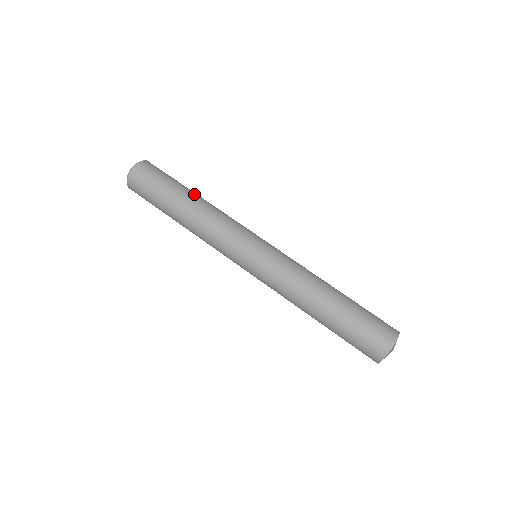
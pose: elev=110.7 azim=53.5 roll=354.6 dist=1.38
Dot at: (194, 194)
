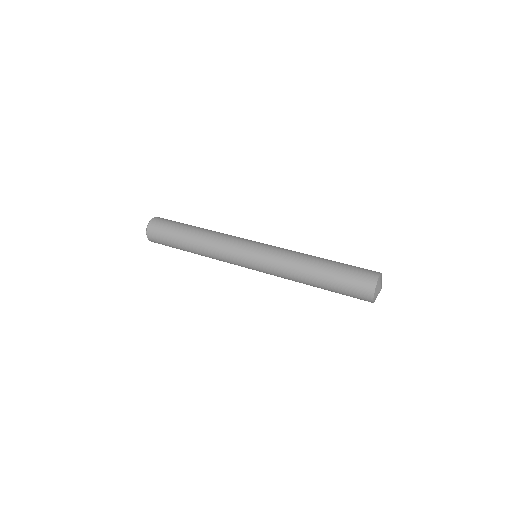
Dot at: (197, 227)
